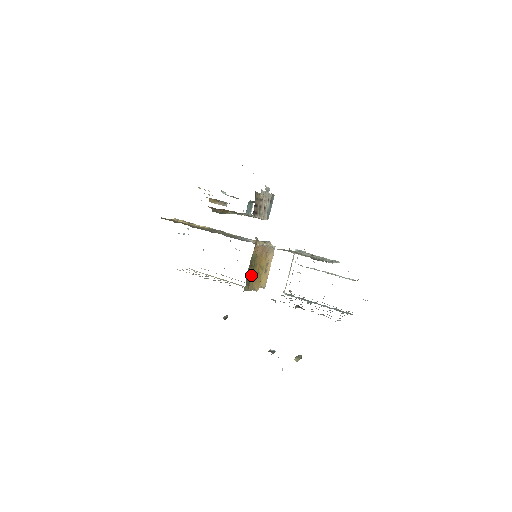
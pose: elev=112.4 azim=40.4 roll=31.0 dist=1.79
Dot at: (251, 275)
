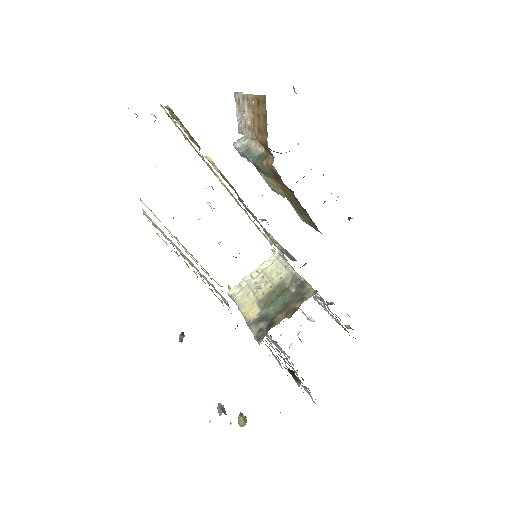
Dot at: occluded
